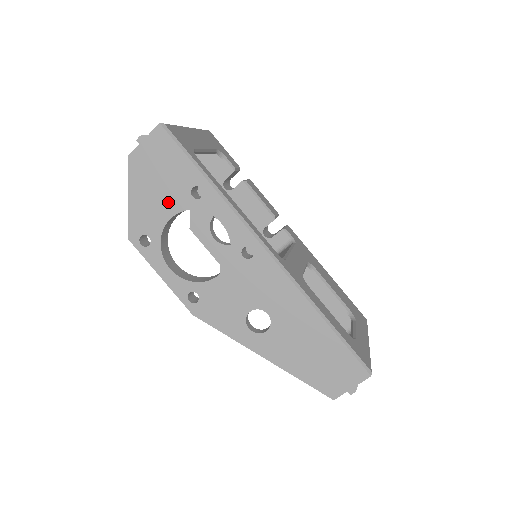
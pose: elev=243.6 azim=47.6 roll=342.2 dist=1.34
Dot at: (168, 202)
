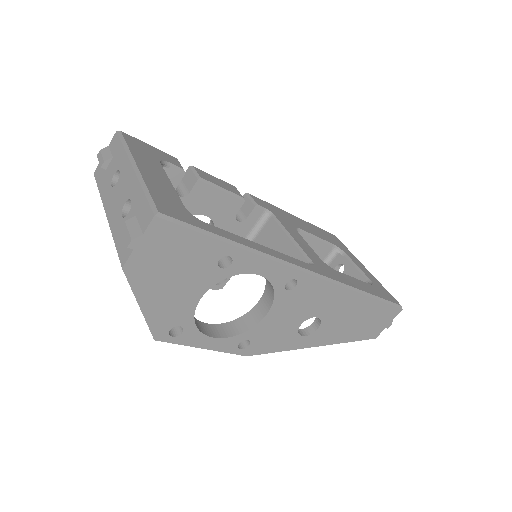
Dot at: (193, 287)
